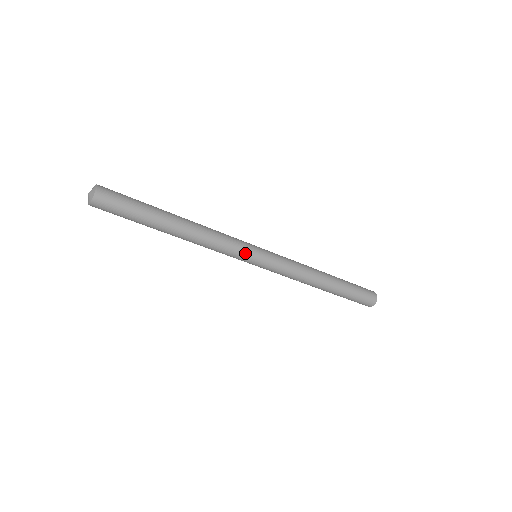
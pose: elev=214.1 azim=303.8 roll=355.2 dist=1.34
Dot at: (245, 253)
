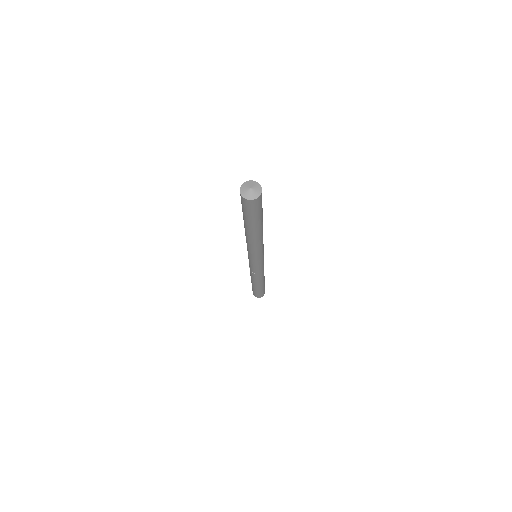
Dot at: (262, 256)
